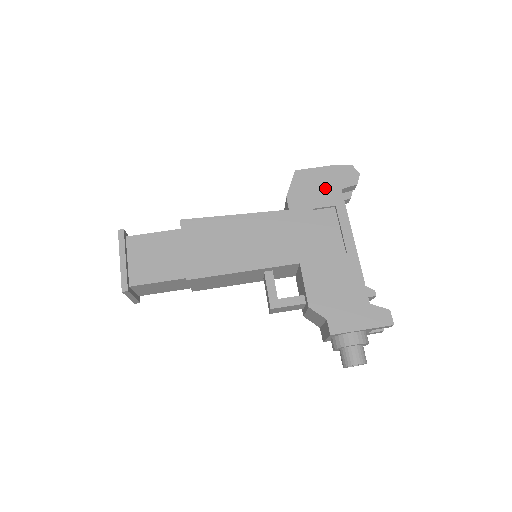
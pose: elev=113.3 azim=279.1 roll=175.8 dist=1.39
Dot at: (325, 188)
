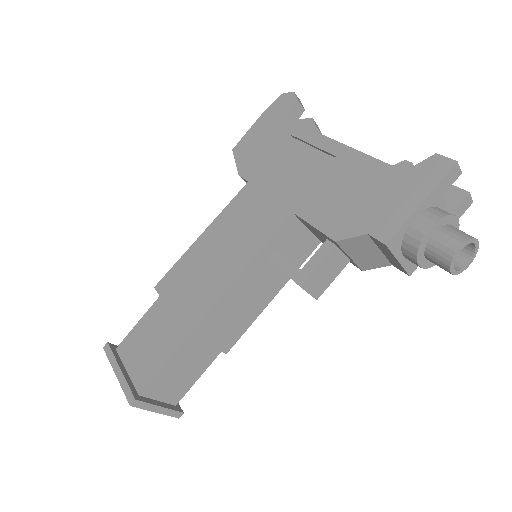
Dot at: (269, 133)
